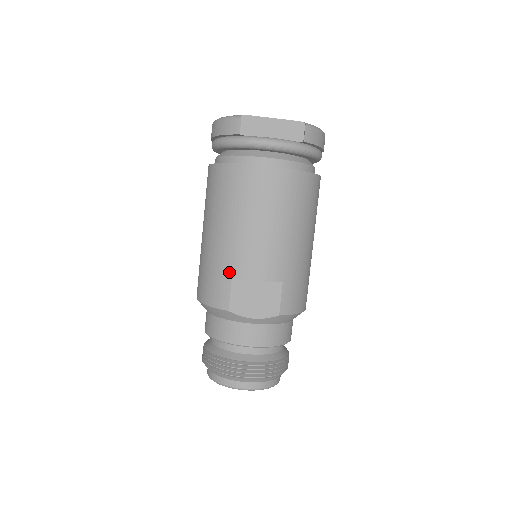
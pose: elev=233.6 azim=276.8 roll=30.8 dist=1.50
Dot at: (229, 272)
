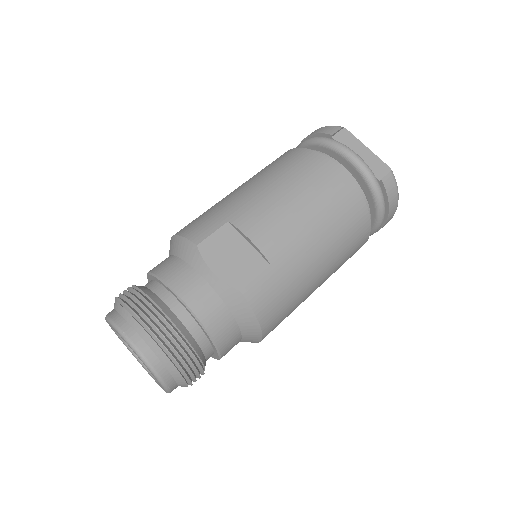
Dot at: (230, 216)
